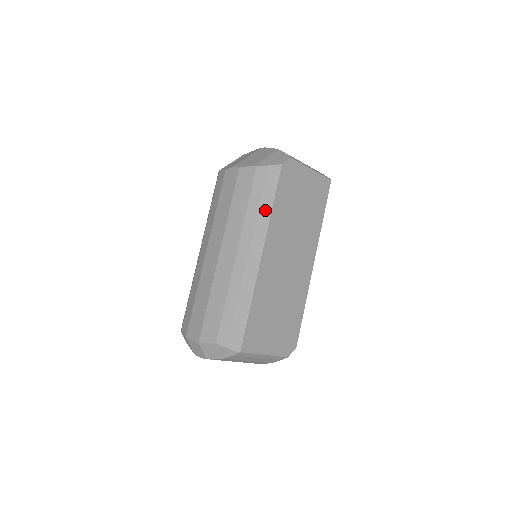
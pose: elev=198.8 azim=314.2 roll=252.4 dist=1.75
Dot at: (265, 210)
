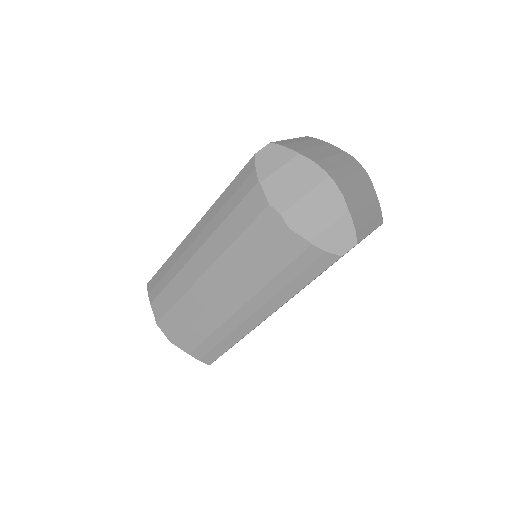
Dot at: (294, 288)
